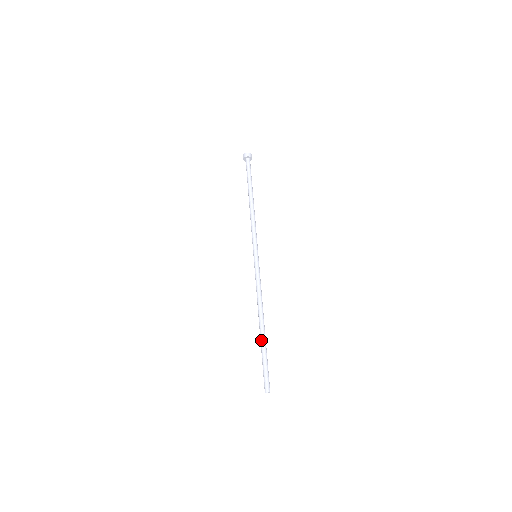
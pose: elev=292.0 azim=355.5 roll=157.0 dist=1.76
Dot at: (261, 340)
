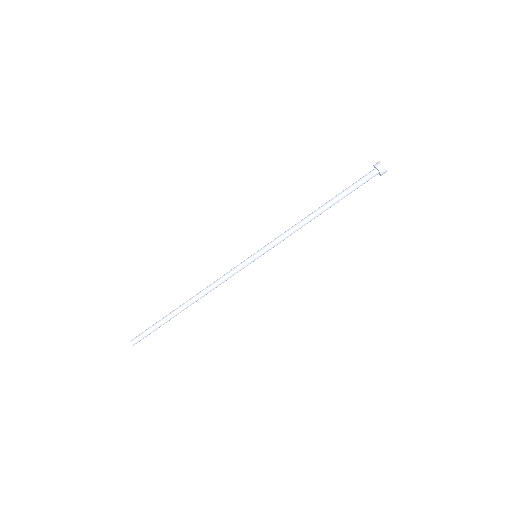
Dot at: (173, 314)
